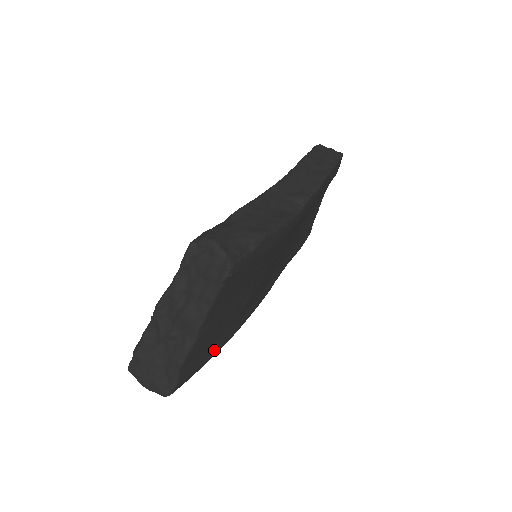
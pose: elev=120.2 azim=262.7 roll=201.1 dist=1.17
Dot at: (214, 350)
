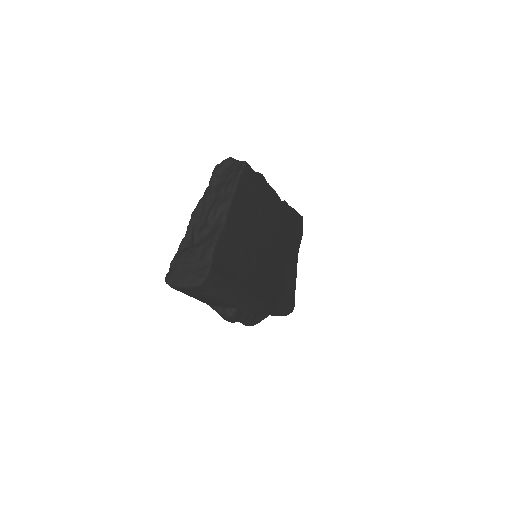
Dot at: (235, 282)
